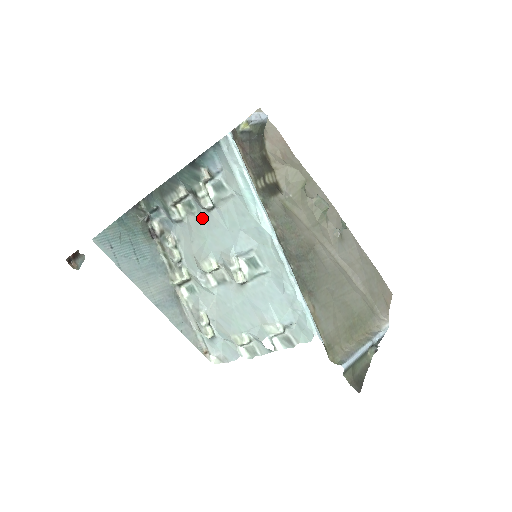
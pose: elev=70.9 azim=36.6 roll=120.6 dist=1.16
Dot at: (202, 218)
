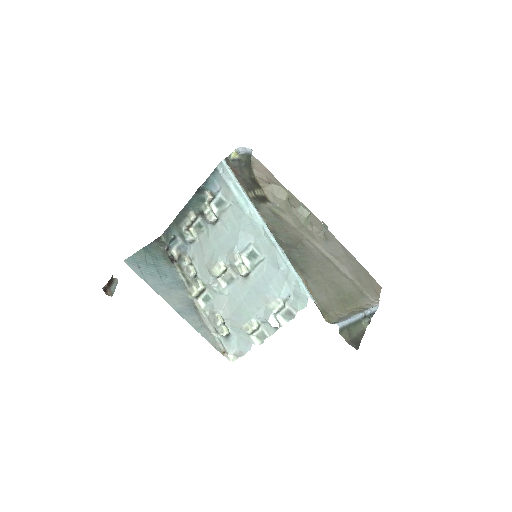
Dot at: (210, 232)
